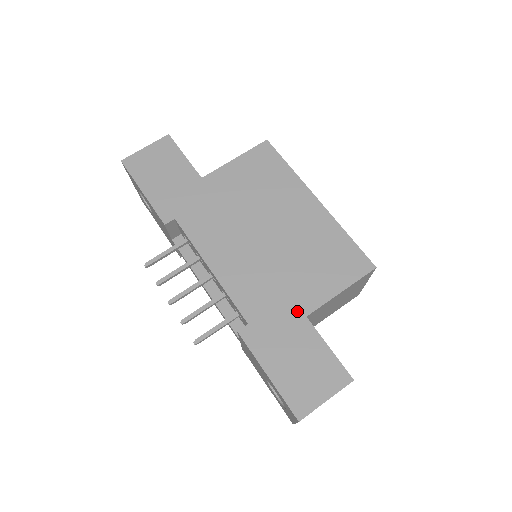
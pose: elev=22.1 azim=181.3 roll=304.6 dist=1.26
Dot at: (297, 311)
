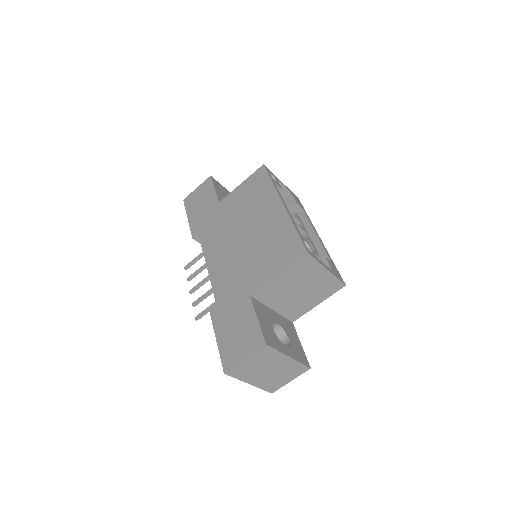
Dot at: (246, 292)
